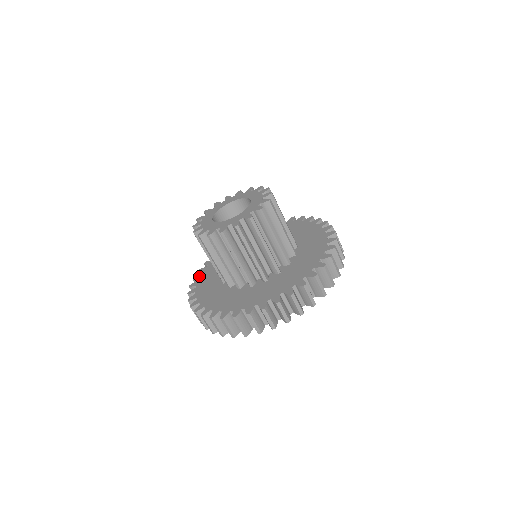
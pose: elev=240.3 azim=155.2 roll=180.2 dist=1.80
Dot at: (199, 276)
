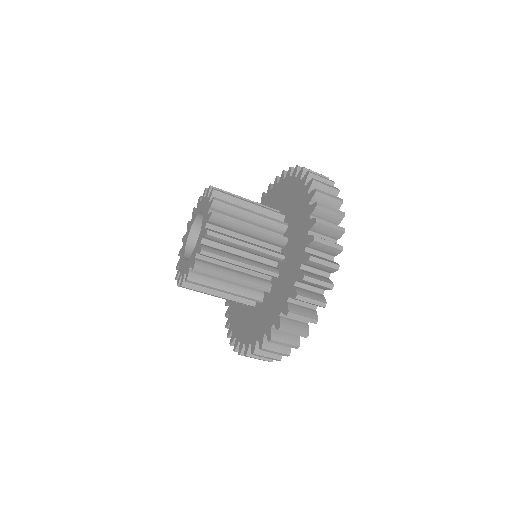
Dot at: occluded
